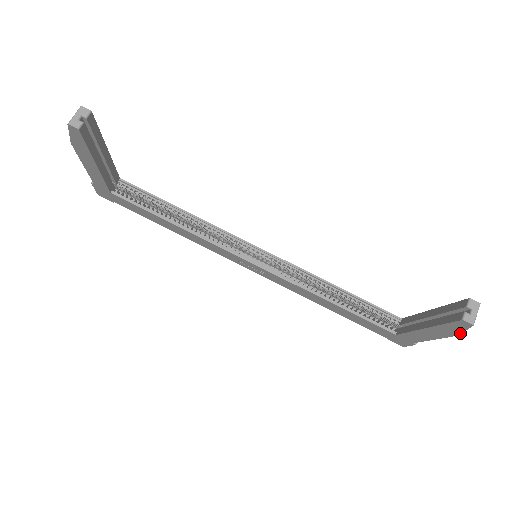
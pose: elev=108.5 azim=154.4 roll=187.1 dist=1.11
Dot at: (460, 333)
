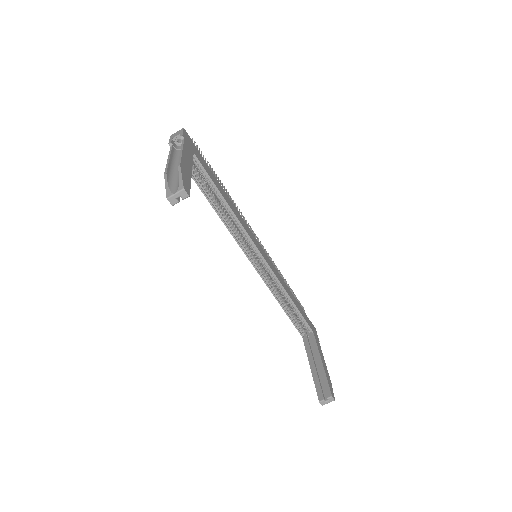
Dot at: occluded
